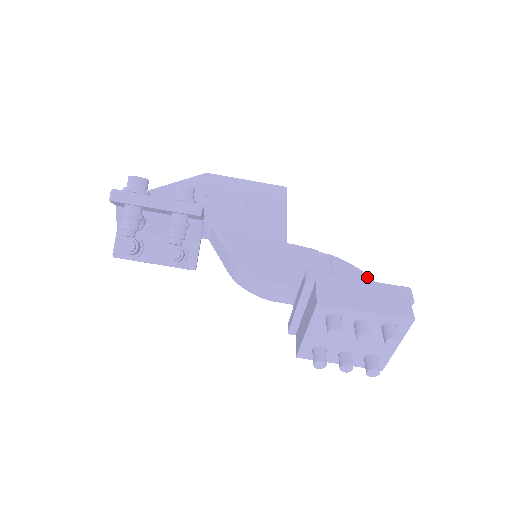
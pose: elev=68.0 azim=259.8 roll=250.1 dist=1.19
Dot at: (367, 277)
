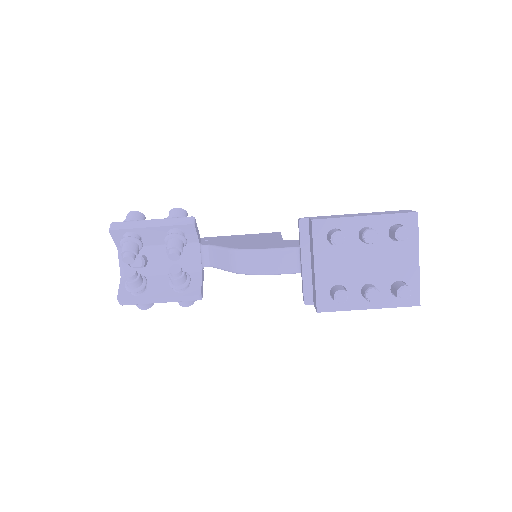
Dot at: occluded
